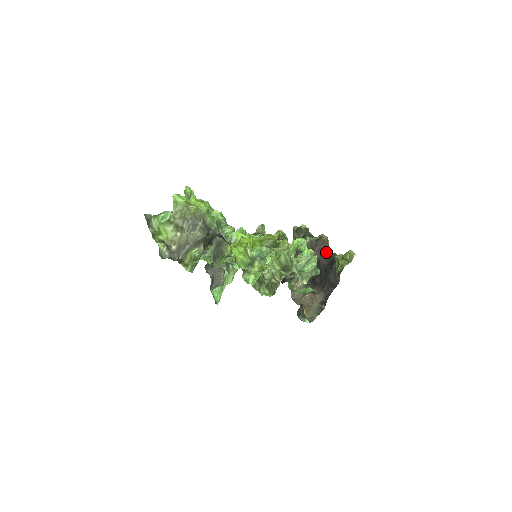
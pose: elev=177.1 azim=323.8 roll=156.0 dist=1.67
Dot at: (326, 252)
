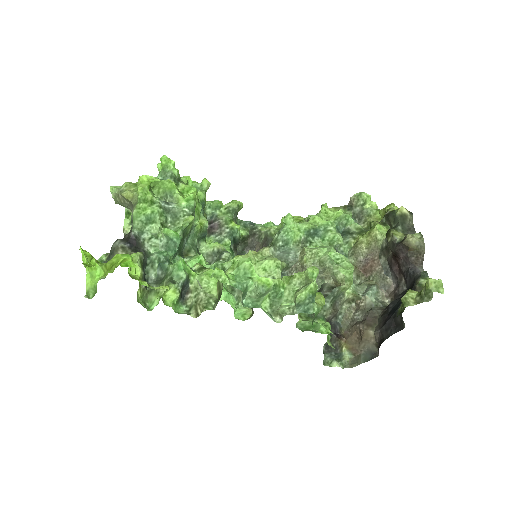
Dot at: (416, 265)
